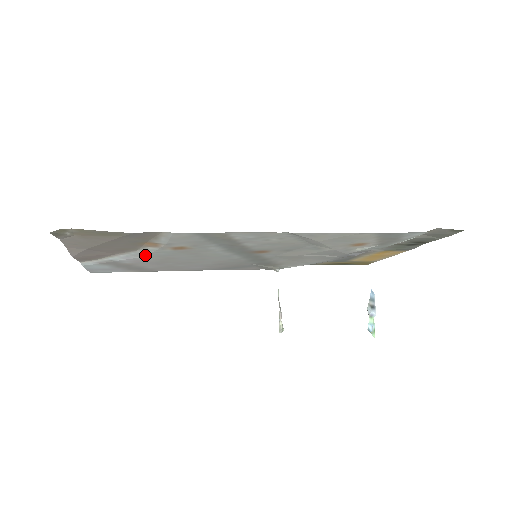
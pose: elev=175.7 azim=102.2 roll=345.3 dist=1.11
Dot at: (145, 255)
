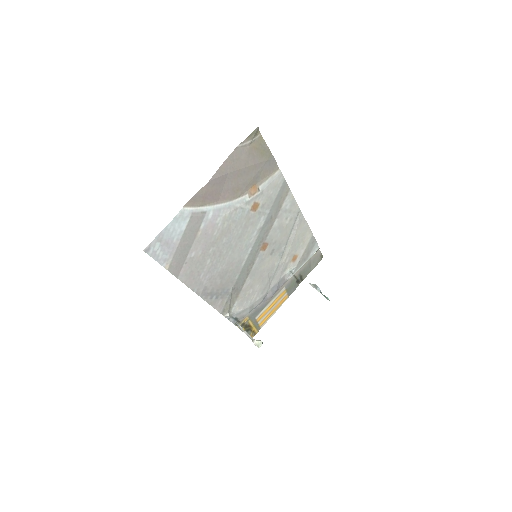
Dot at: (230, 211)
